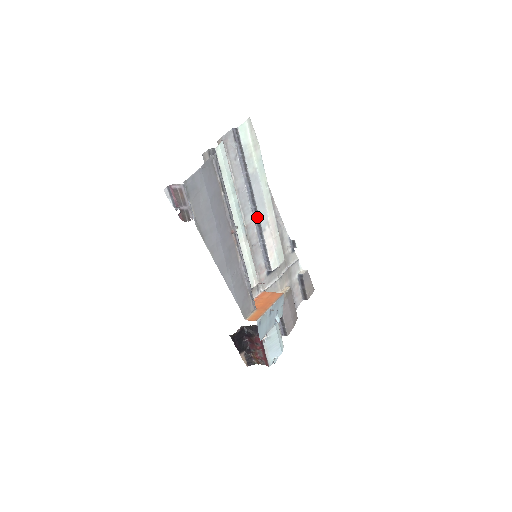
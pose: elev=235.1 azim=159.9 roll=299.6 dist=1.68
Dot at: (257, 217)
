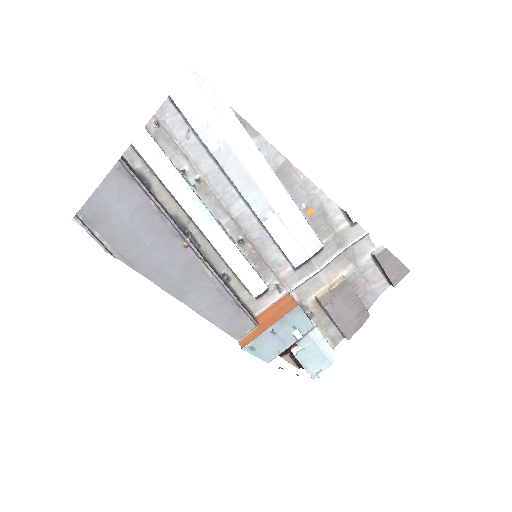
Dot at: (248, 204)
